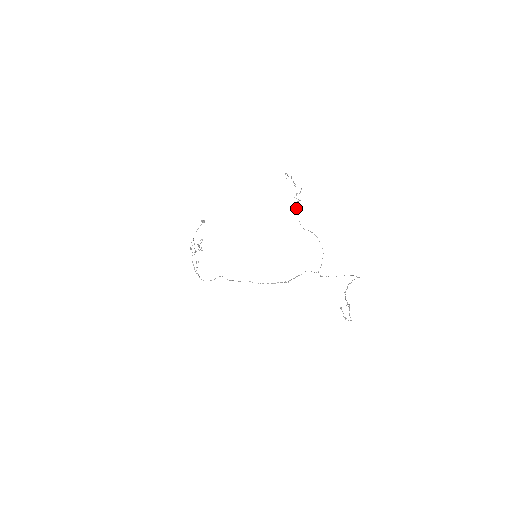
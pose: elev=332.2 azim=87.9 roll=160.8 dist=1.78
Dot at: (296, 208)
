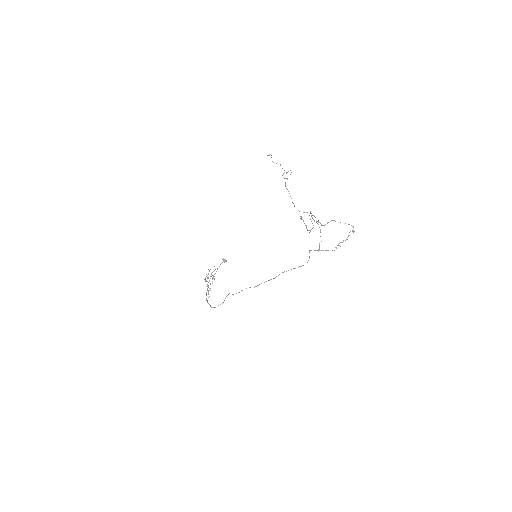
Dot at: occluded
